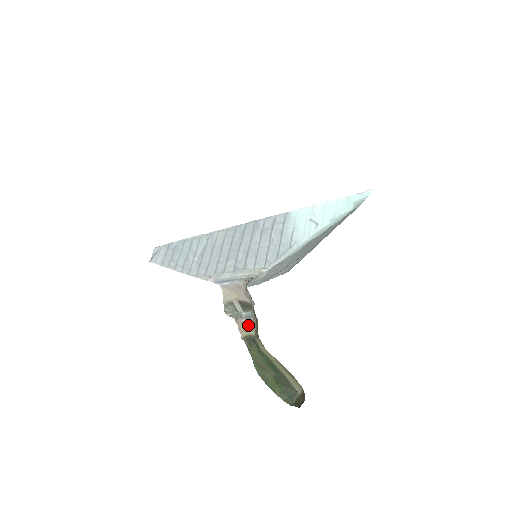
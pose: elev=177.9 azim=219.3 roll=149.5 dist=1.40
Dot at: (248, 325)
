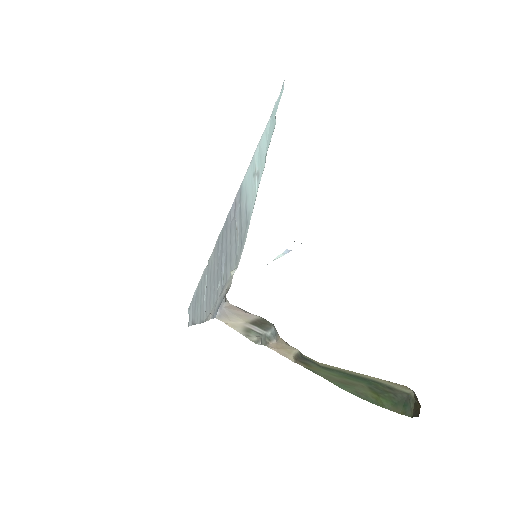
Dot at: (282, 344)
